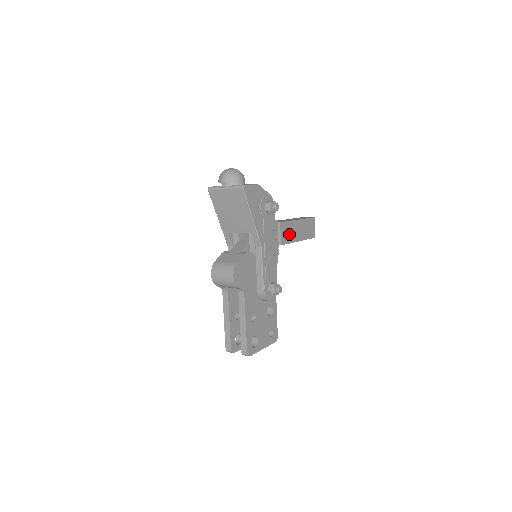
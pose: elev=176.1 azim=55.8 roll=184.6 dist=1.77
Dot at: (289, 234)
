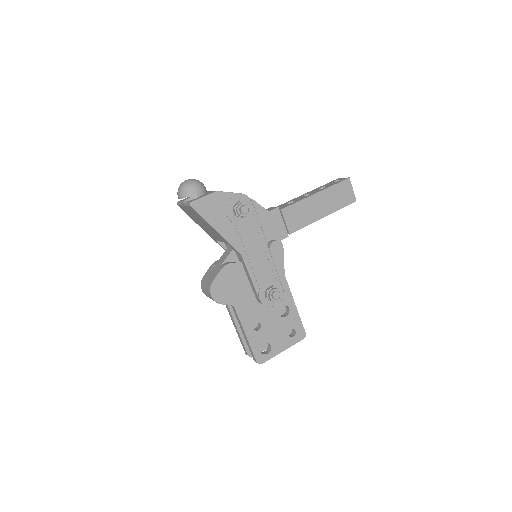
Dot at: (302, 216)
